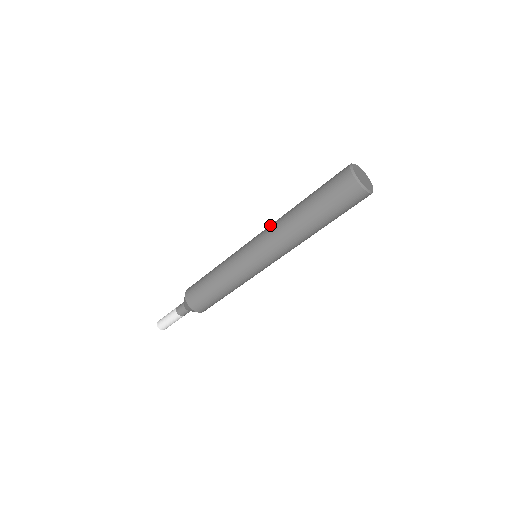
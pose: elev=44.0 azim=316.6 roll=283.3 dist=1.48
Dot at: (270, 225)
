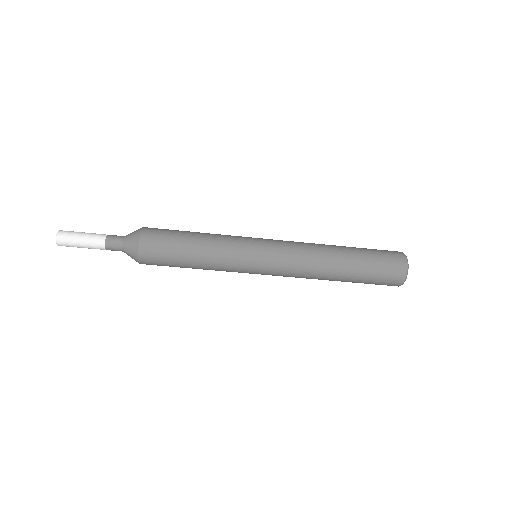
Dot at: (300, 251)
